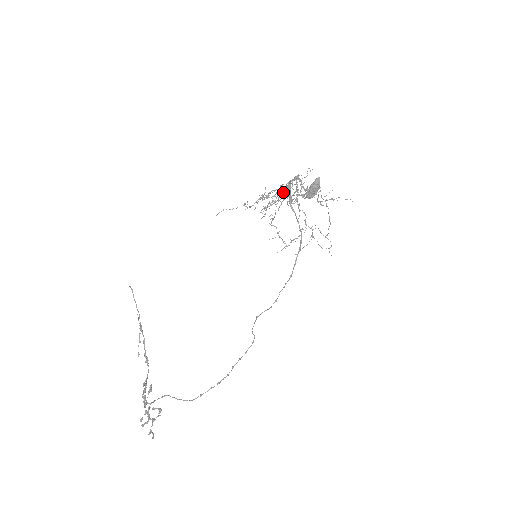
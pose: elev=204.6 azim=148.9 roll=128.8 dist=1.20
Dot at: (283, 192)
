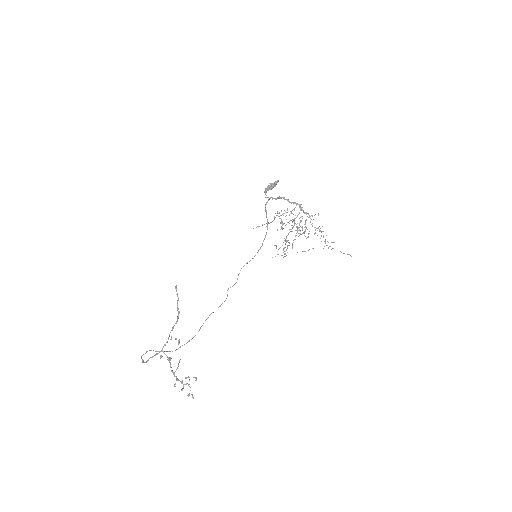
Dot at: (294, 219)
